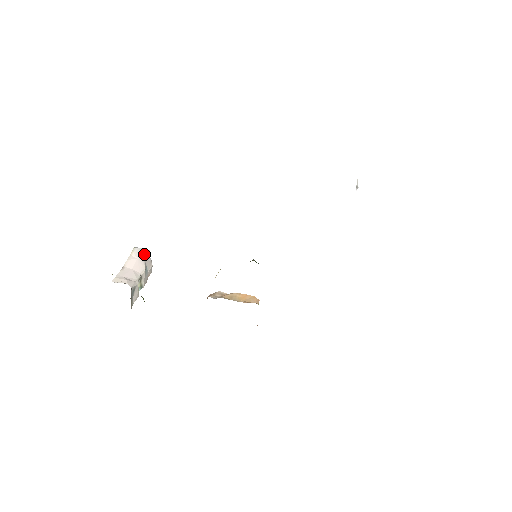
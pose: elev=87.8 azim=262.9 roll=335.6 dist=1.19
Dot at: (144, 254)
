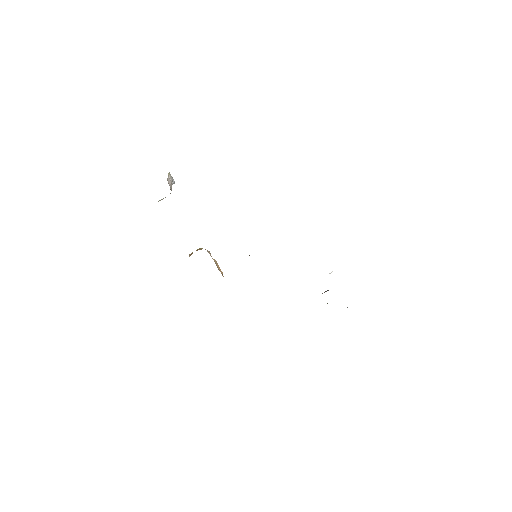
Dot at: (173, 182)
